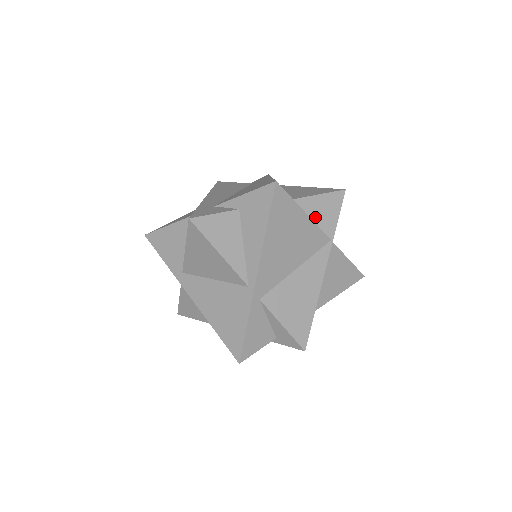
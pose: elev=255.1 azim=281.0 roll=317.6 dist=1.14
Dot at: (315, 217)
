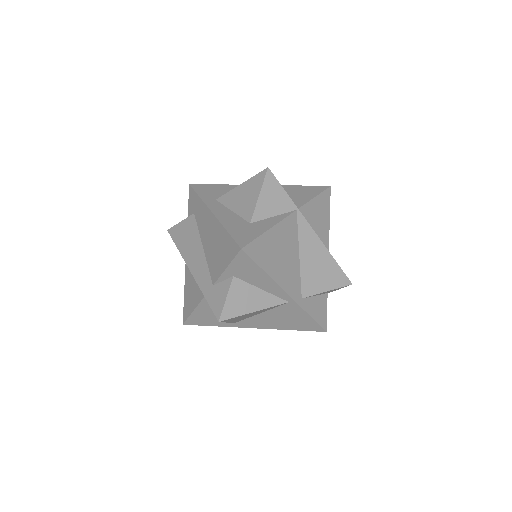
Dot at: (273, 212)
